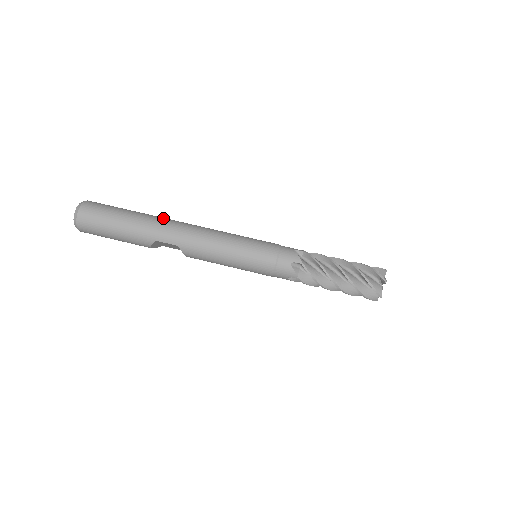
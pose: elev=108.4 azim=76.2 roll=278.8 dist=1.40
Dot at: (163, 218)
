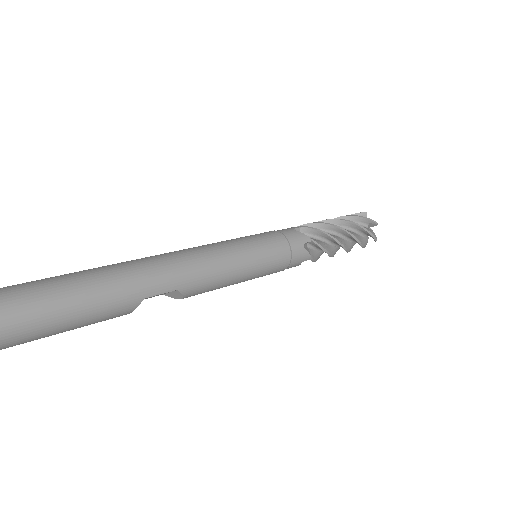
Dot at: (130, 262)
